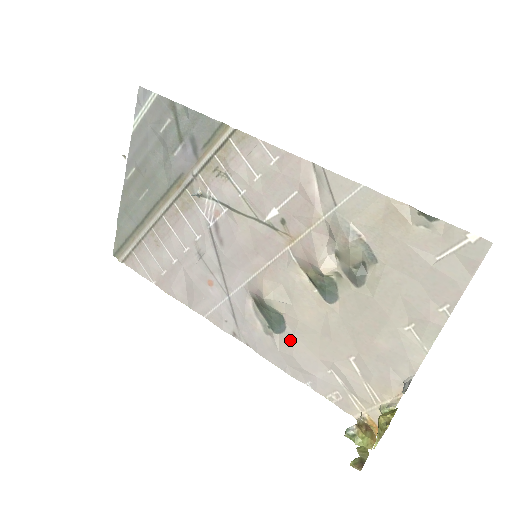
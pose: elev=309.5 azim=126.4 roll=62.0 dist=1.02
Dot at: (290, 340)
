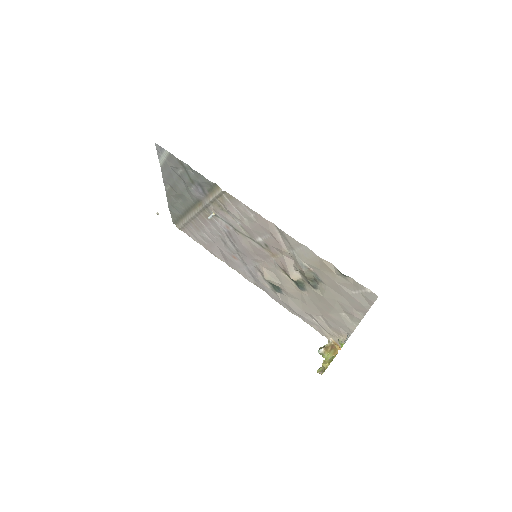
Dot at: (286, 298)
